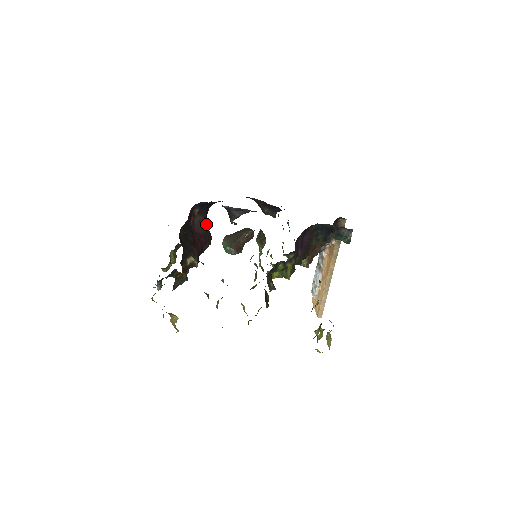
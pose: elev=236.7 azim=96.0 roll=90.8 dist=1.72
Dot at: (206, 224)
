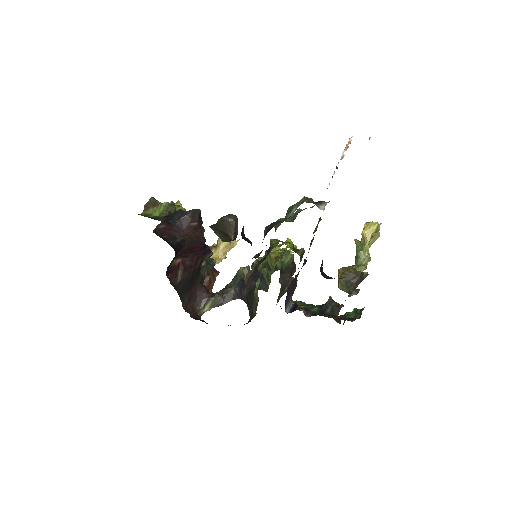
Dot at: (185, 240)
